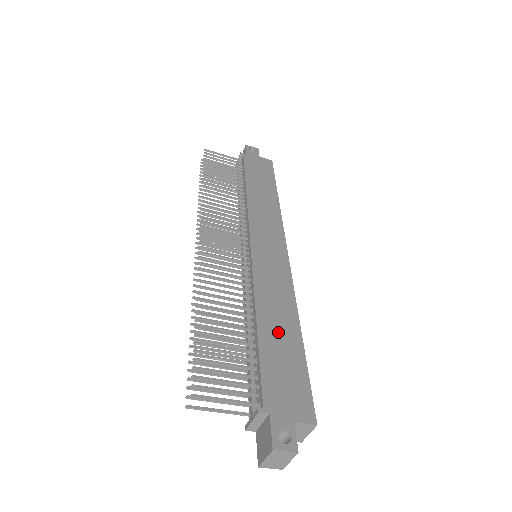
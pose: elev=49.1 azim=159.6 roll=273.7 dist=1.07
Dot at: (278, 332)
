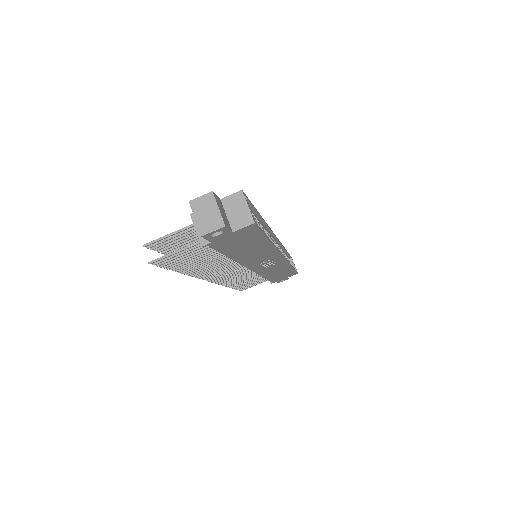
Dot at: occluded
